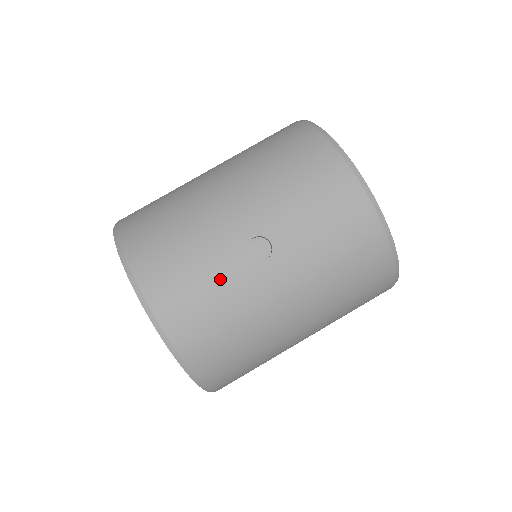
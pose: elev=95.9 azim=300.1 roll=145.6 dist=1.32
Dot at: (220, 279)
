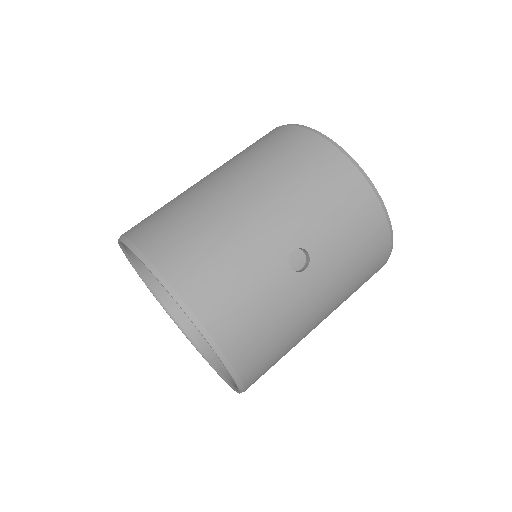
Dot at: (269, 293)
